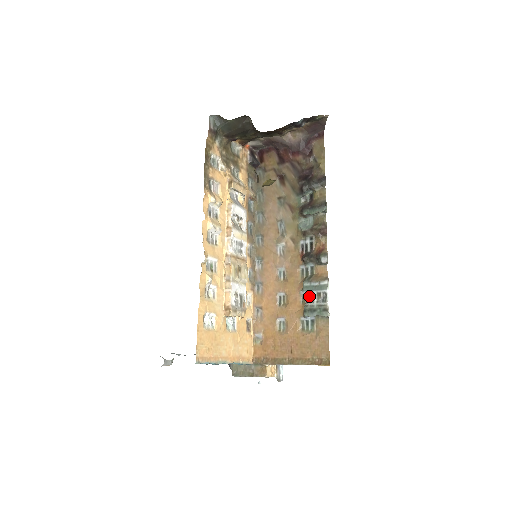
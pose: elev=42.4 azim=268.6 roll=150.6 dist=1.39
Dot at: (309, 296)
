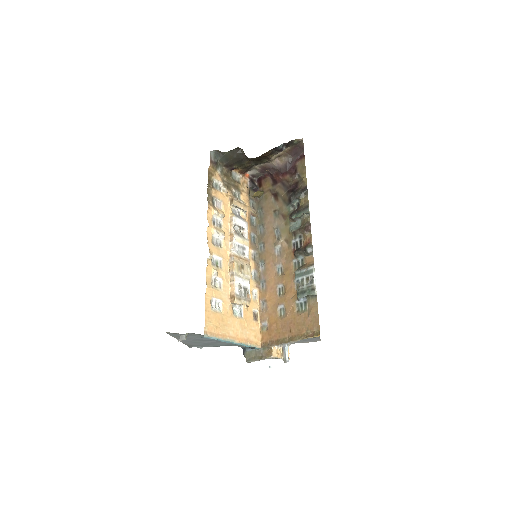
Dot at: (300, 281)
